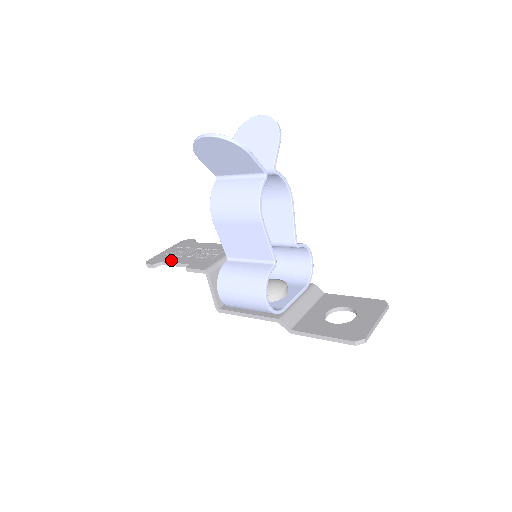
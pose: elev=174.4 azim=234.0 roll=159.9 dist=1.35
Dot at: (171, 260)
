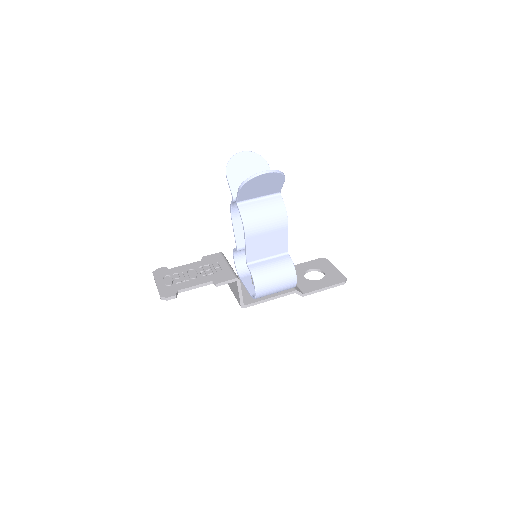
Dot at: (186, 286)
